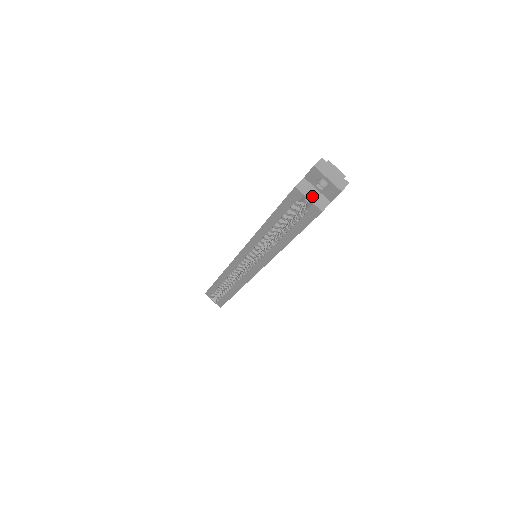
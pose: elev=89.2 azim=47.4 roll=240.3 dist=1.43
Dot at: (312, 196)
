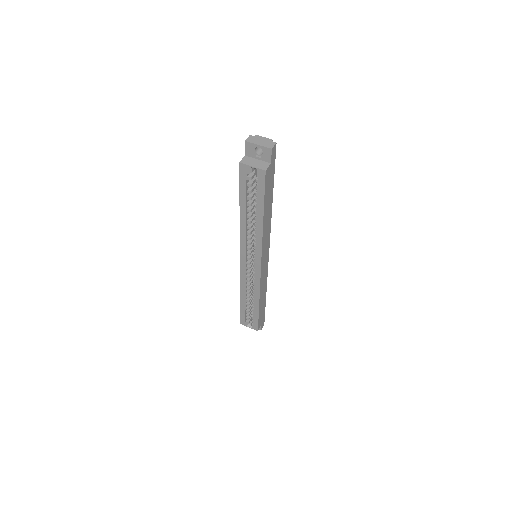
Dot at: (254, 164)
